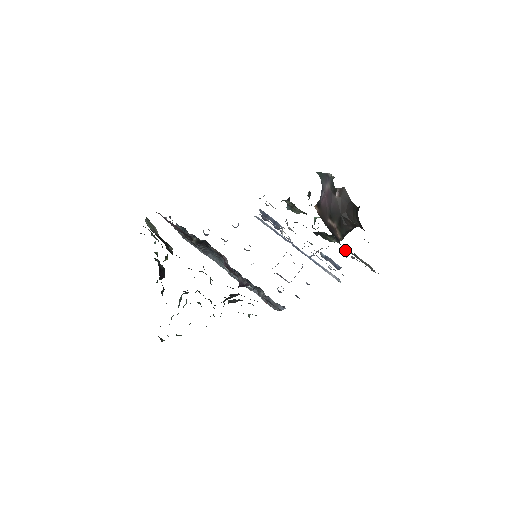
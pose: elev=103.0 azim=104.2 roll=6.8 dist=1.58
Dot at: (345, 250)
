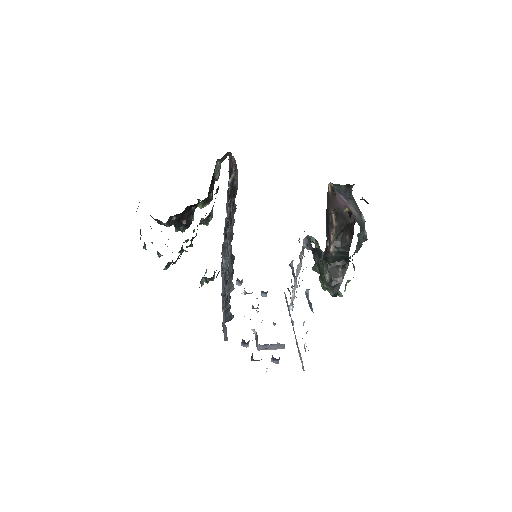
Dot at: occluded
